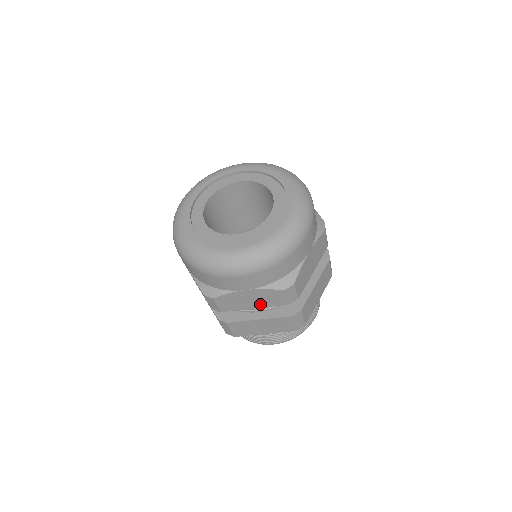
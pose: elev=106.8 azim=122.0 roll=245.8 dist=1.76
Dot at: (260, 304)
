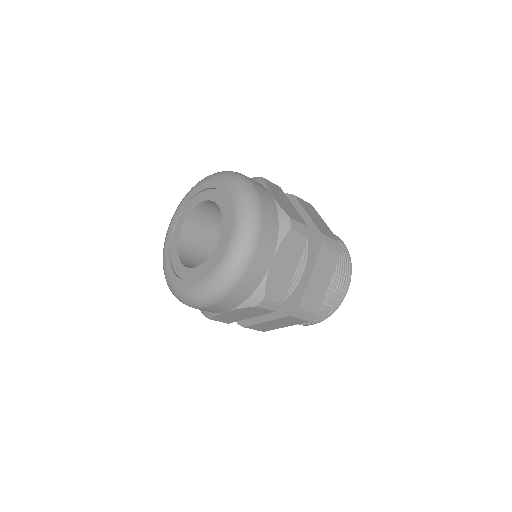
Dot at: (251, 315)
